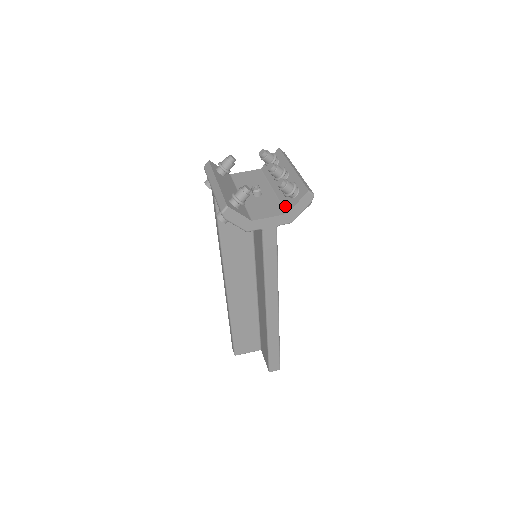
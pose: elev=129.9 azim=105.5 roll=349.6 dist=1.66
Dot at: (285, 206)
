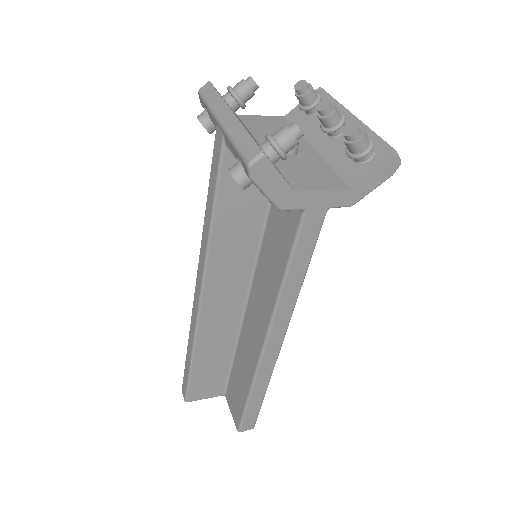
Dot at: (346, 175)
